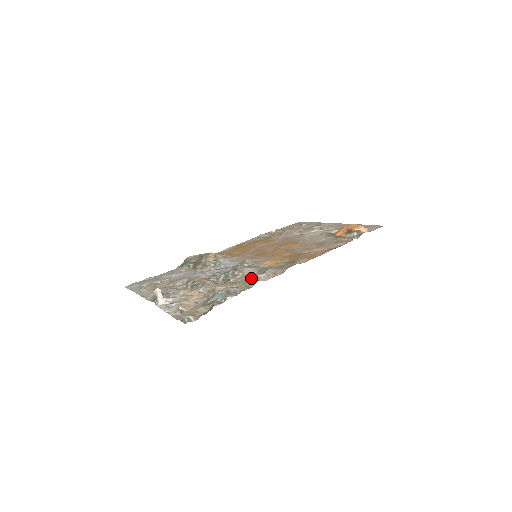
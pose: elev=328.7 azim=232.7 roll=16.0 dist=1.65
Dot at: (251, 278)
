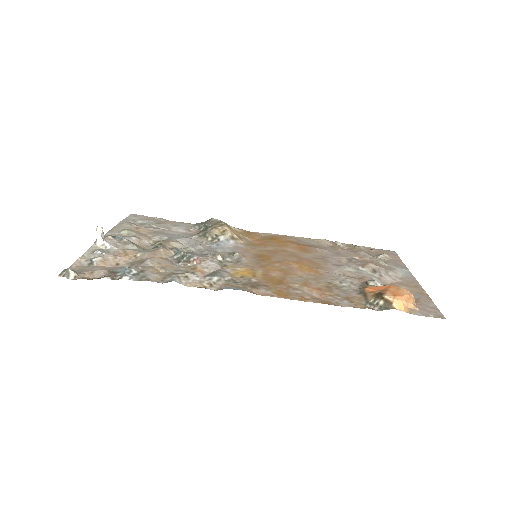
Dot at: (180, 273)
